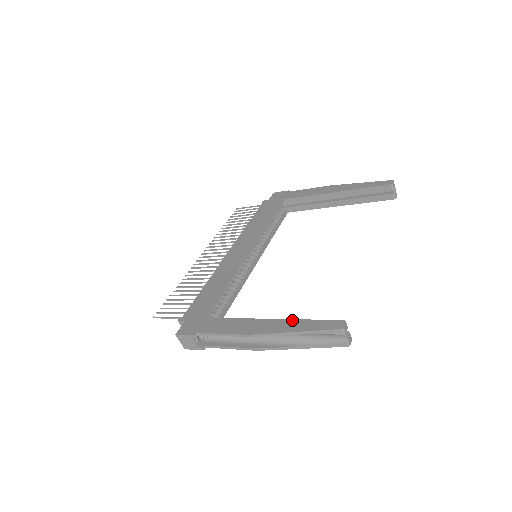
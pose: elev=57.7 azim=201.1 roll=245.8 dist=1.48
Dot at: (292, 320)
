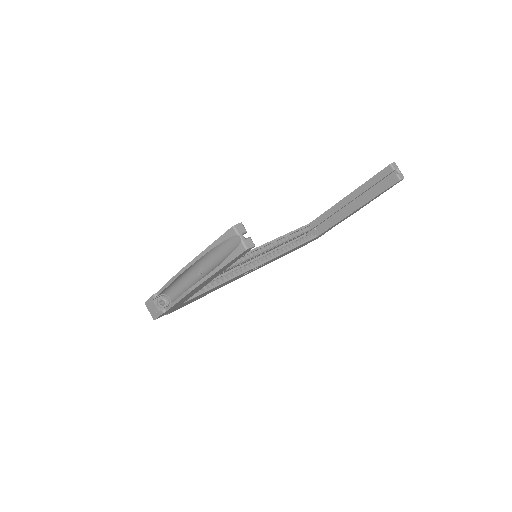
Dot at: occluded
